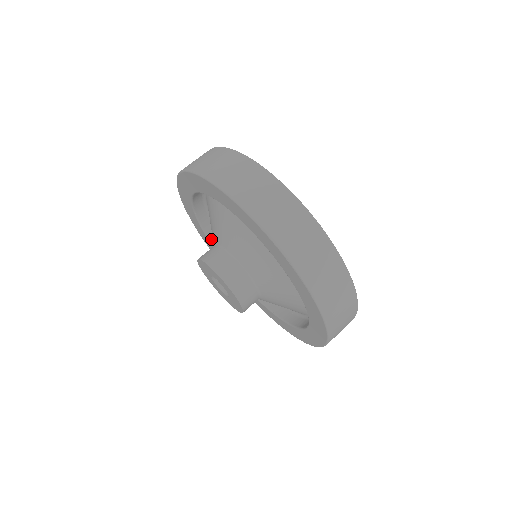
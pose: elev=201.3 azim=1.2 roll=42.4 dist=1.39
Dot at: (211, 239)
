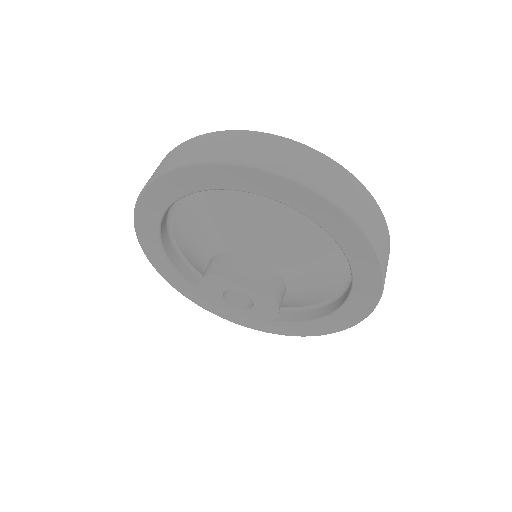
Dot at: (183, 275)
